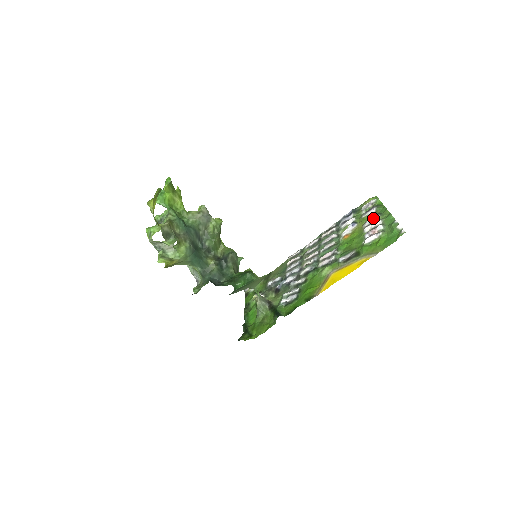
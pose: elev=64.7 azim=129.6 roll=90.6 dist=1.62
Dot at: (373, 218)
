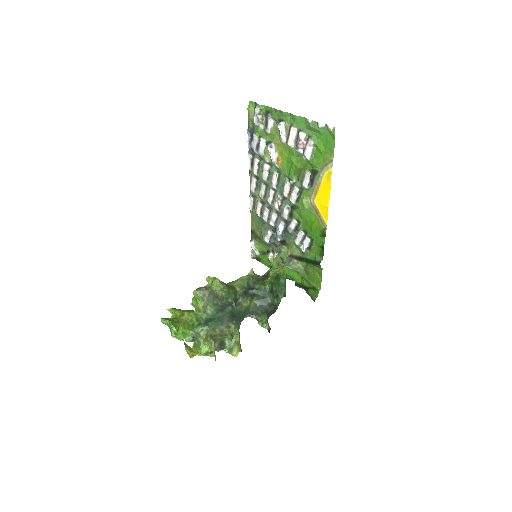
Dot at: (283, 130)
